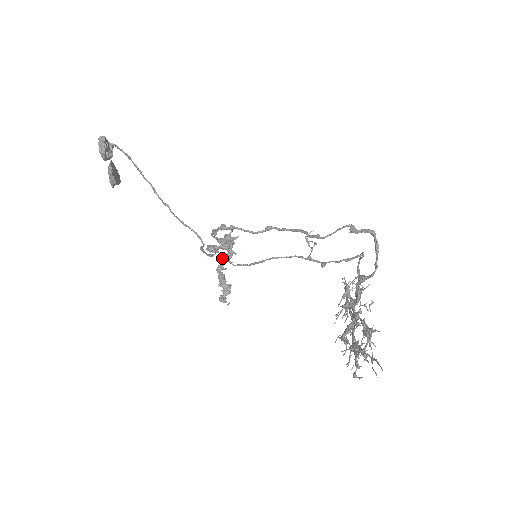
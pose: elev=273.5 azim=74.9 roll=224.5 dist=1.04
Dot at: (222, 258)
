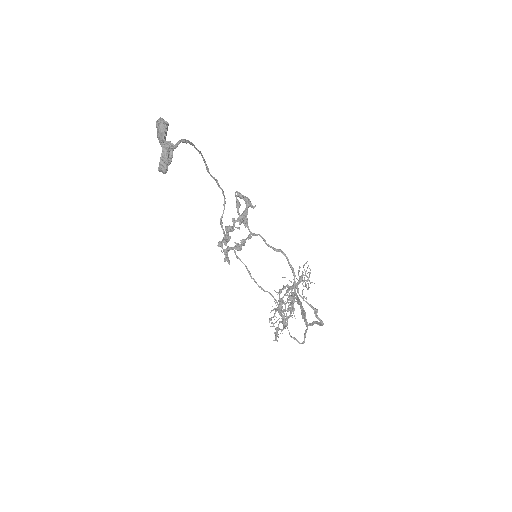
Dot at: (234, 225)
